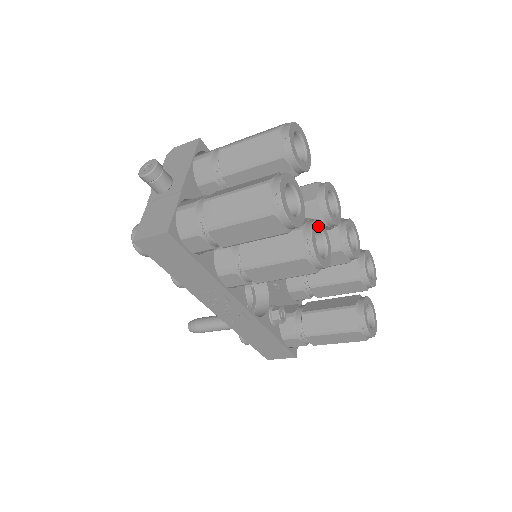
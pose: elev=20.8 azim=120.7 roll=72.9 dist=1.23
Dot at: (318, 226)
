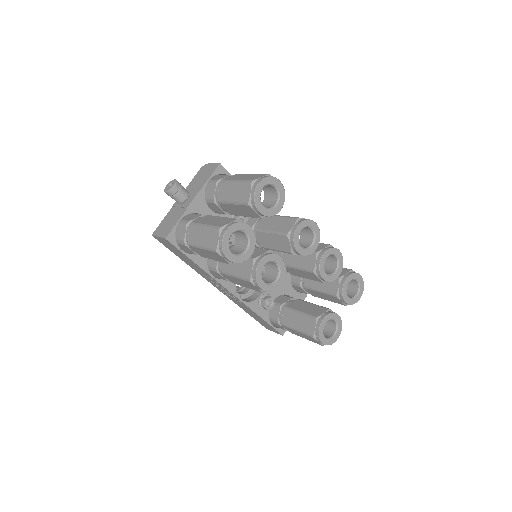
Dot at: (271, 259)
